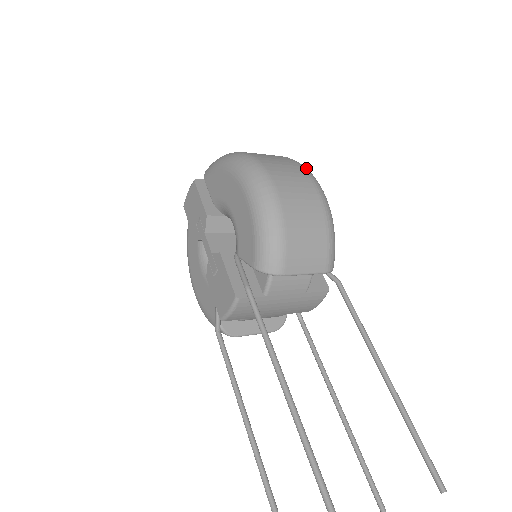
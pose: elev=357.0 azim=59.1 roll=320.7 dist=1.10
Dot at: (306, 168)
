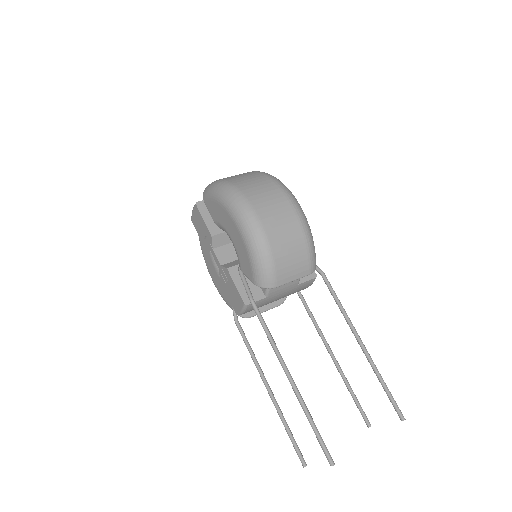
Dot at: (284, 187)
